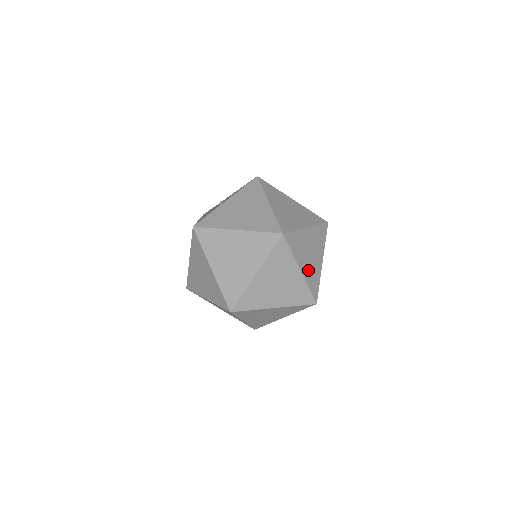
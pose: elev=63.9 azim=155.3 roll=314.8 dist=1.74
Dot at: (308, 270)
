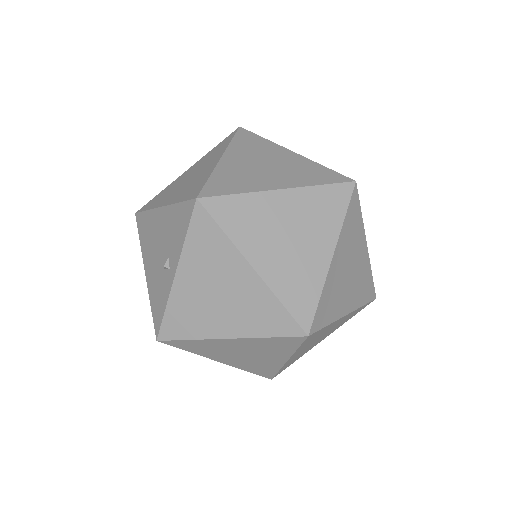
Dot at: (354, 293)
